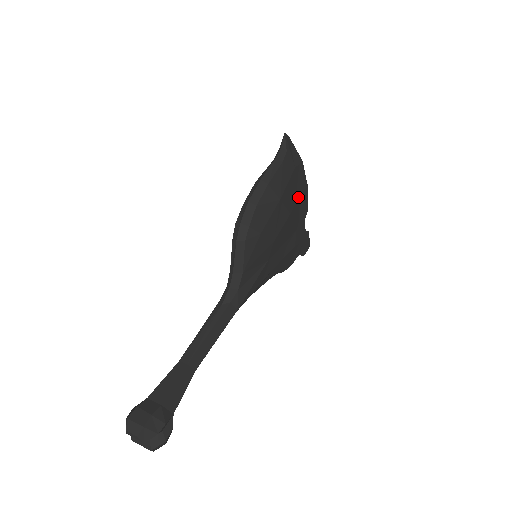
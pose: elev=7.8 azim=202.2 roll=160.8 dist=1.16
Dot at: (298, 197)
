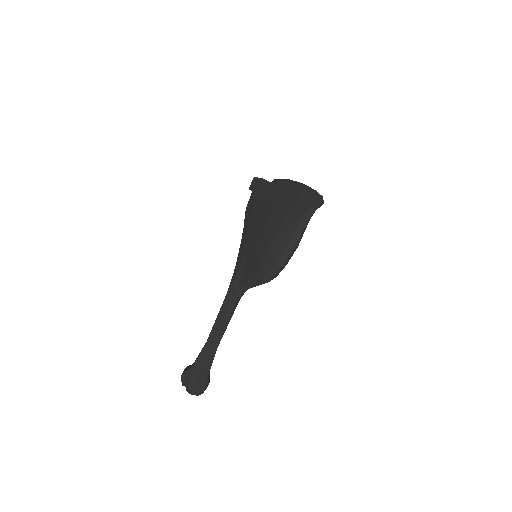
Dot at: occluded
